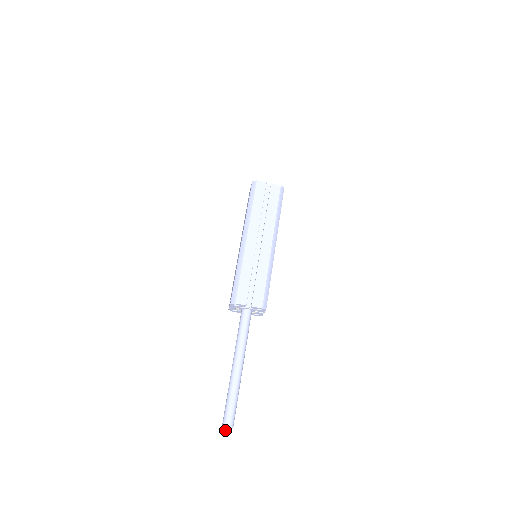
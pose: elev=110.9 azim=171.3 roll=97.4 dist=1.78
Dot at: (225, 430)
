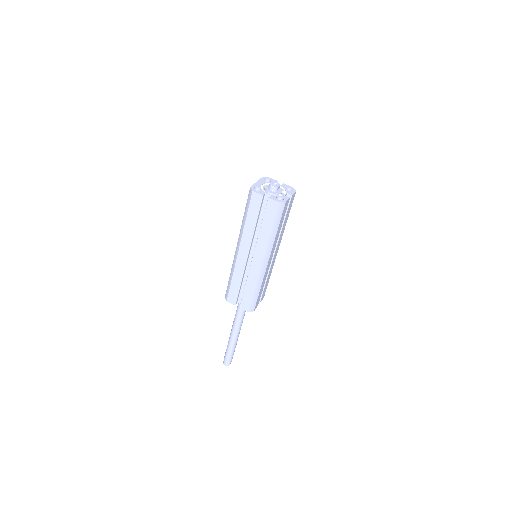
Dot at: (224, 364)
